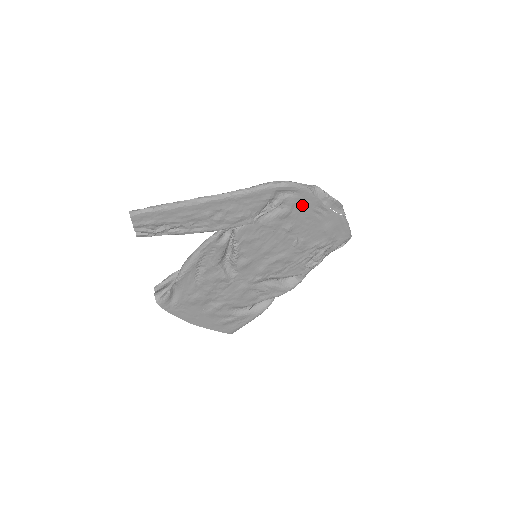
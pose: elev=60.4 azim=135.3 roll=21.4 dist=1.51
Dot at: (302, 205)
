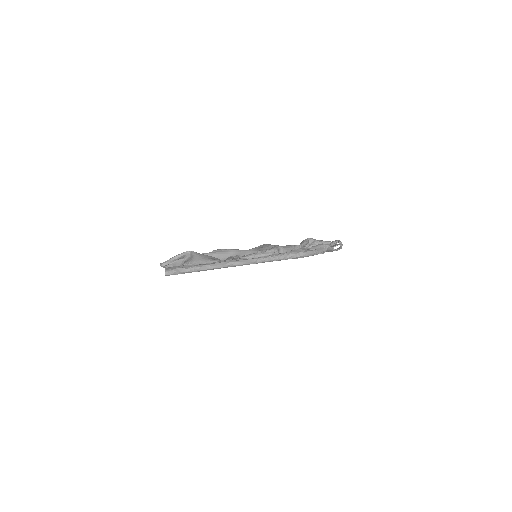
Dot at: occluded
